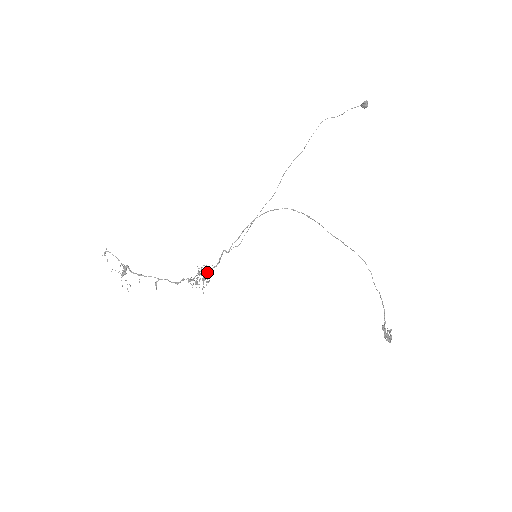
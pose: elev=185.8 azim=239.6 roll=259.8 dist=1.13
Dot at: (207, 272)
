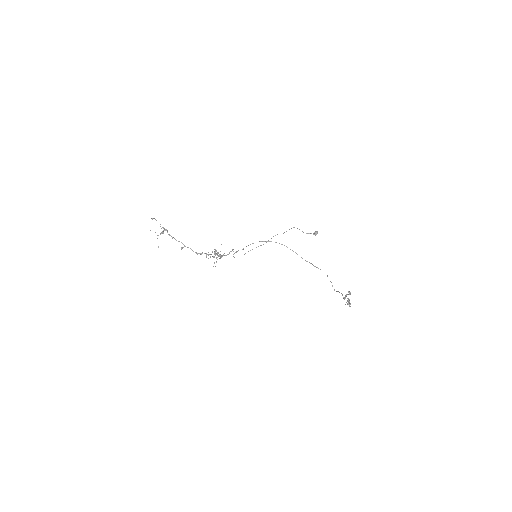
Dot at: (219, 256)
